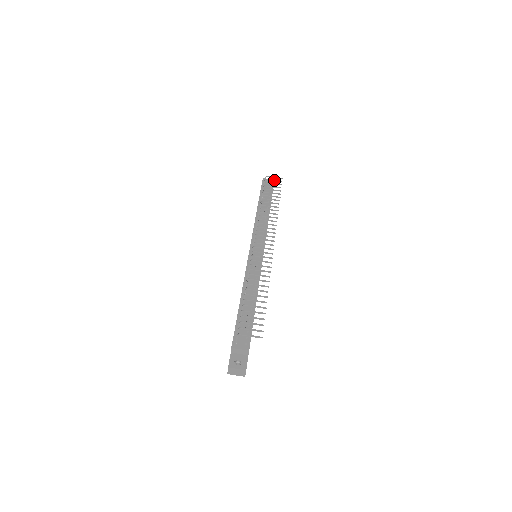
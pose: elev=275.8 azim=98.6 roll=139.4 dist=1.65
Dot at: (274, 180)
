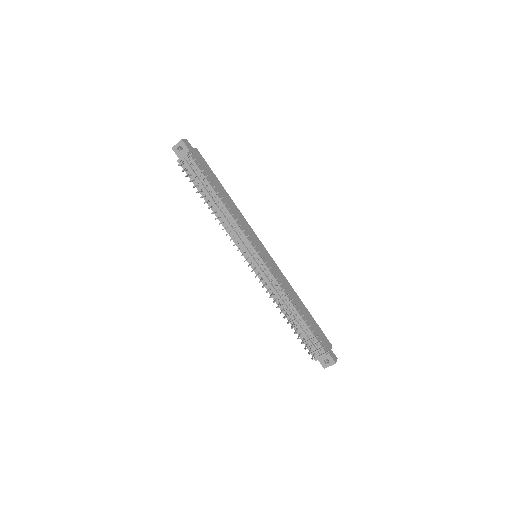
Dot at: (188, 165)
